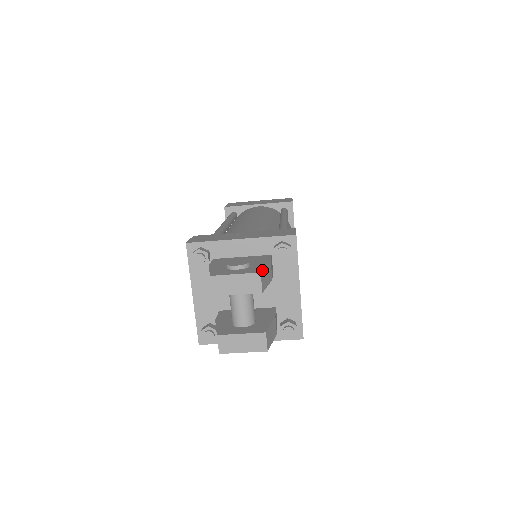
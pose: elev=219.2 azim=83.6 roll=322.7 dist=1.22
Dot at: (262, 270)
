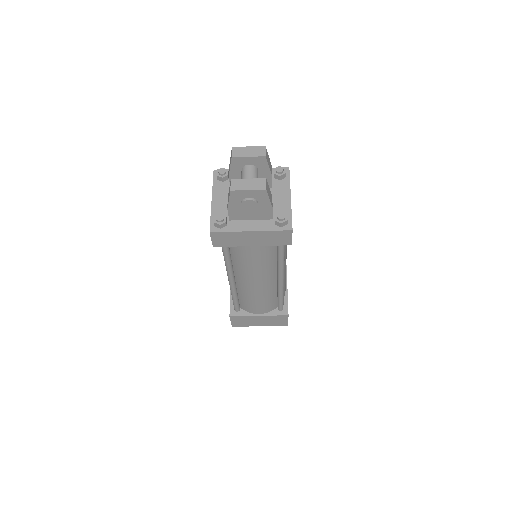
Dot at: (266, 149)
